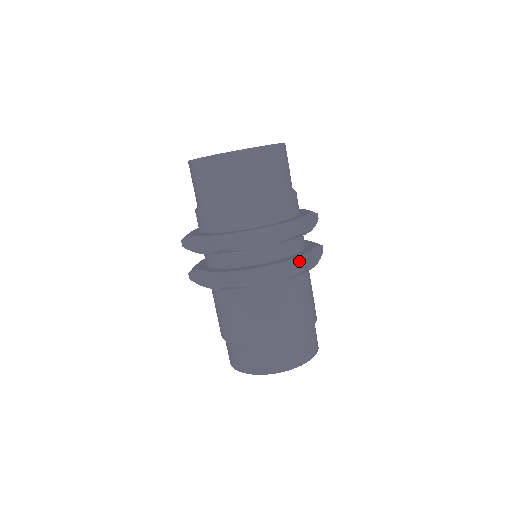
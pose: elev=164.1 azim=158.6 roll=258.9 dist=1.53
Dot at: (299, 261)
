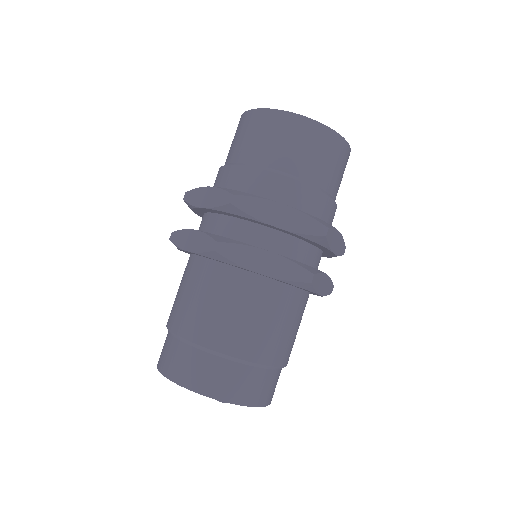
Dot at: (309, 269)
